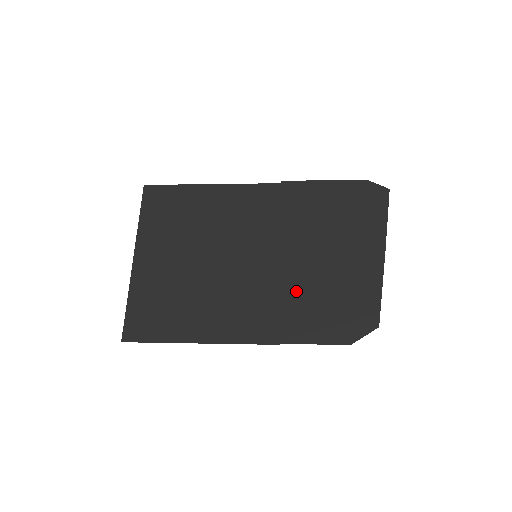
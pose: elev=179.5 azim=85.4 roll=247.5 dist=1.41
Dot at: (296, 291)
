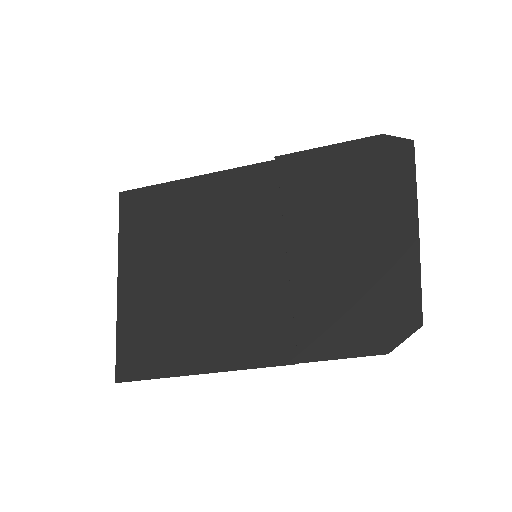
Dot at: (309, 293)
